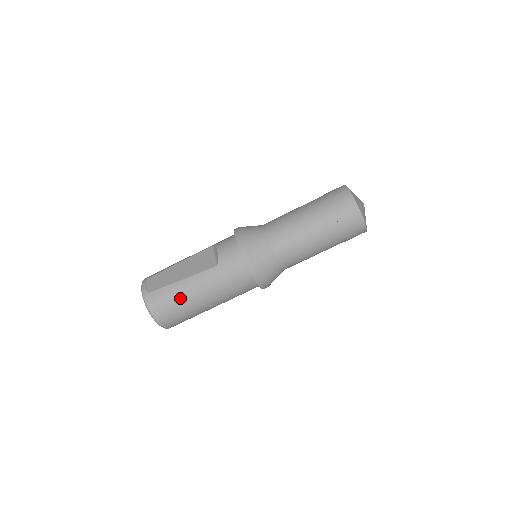
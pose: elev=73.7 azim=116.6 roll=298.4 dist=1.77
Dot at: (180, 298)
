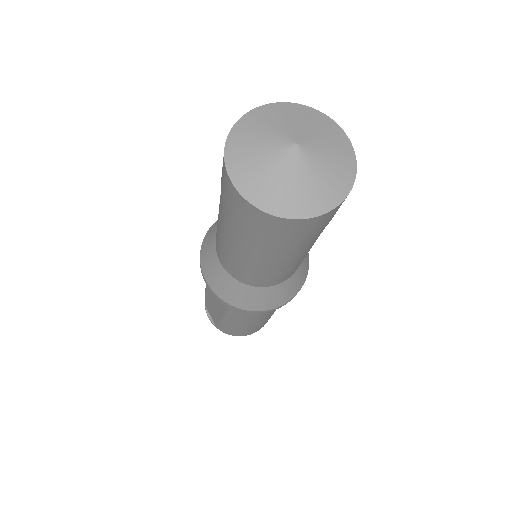
Dot at: (240, 329)
